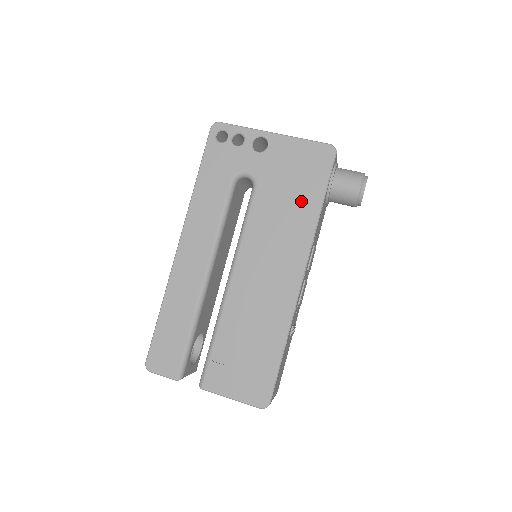
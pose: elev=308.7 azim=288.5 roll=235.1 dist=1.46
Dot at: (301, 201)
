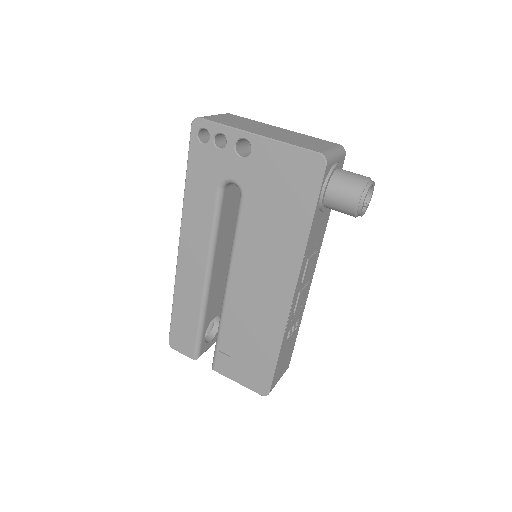
Dot at: (289, 218)
